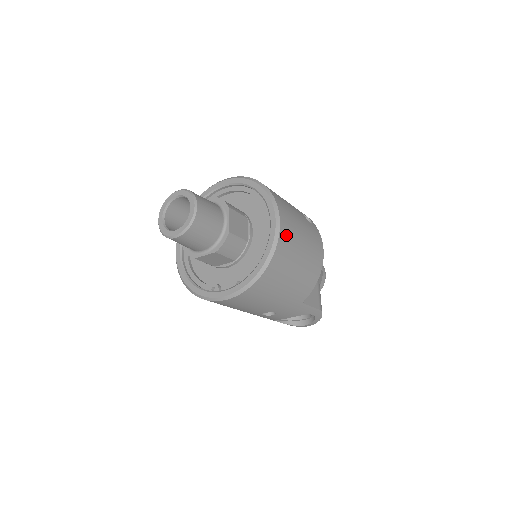
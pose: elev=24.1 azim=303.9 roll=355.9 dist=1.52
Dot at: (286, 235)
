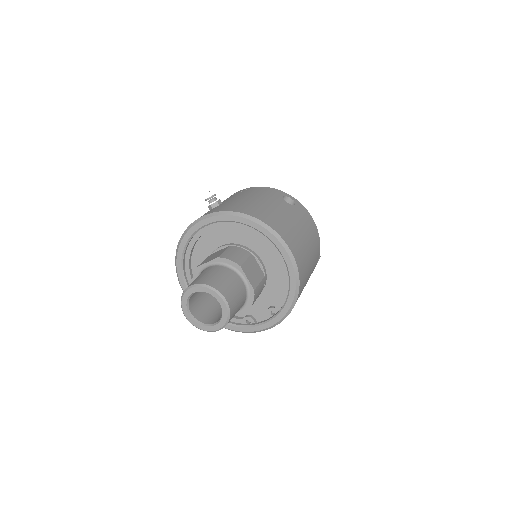
Dot at: (299, 257)
